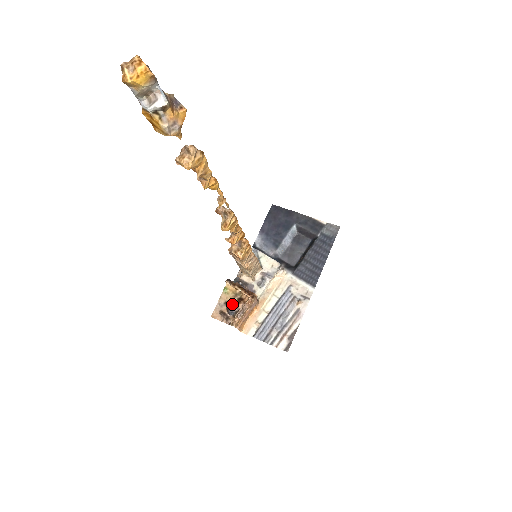
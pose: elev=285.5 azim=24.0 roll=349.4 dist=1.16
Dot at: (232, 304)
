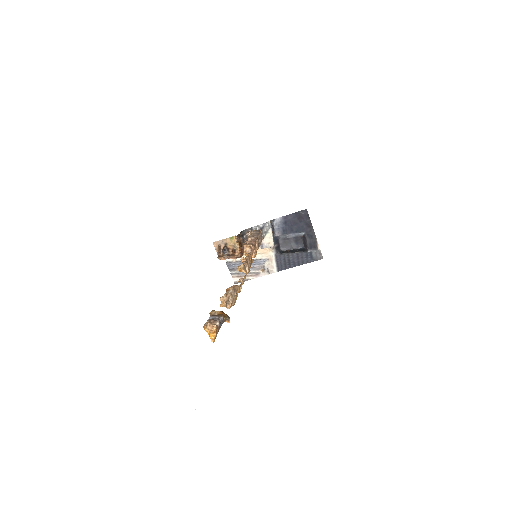
Dot at: (228, 248)
